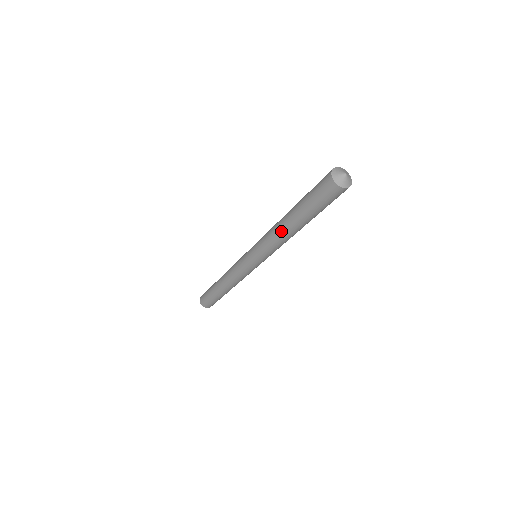
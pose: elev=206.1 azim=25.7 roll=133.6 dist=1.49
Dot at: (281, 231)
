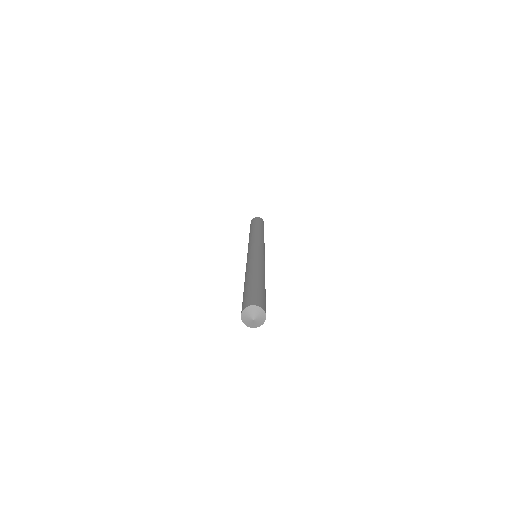
Dot at: occluded
